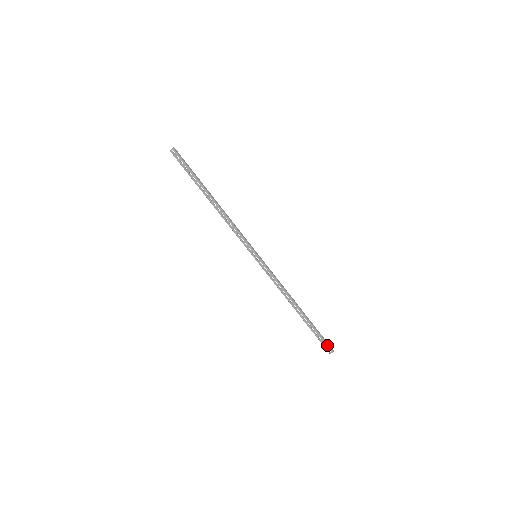
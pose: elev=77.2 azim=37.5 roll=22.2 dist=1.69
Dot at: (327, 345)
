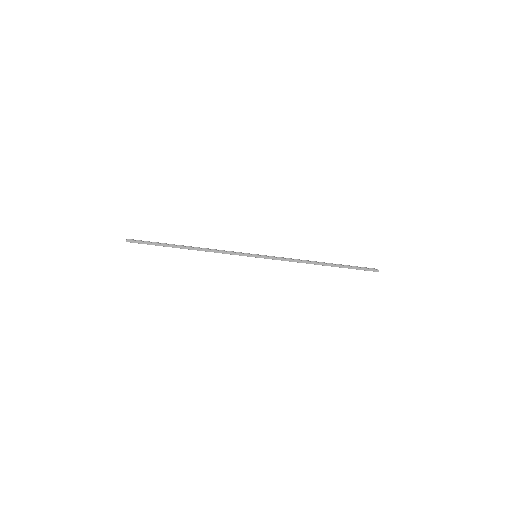
Dot at: occluded
